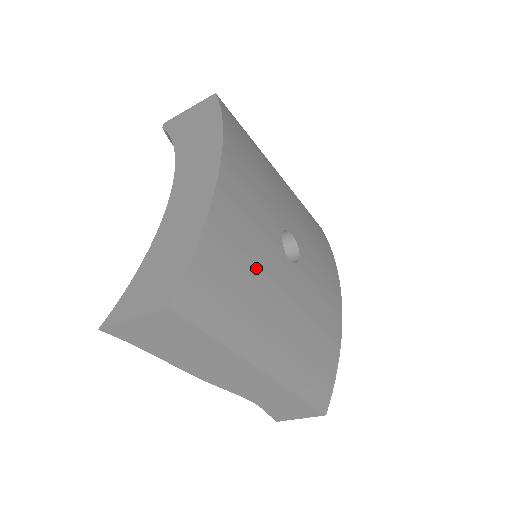
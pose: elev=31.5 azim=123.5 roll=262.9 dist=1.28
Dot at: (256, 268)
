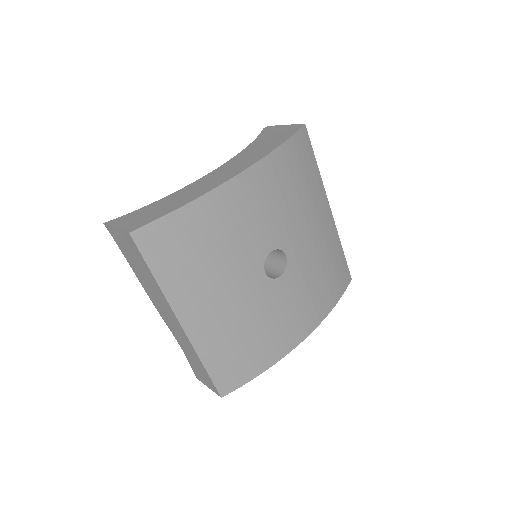
Dot at: (222, 255)
